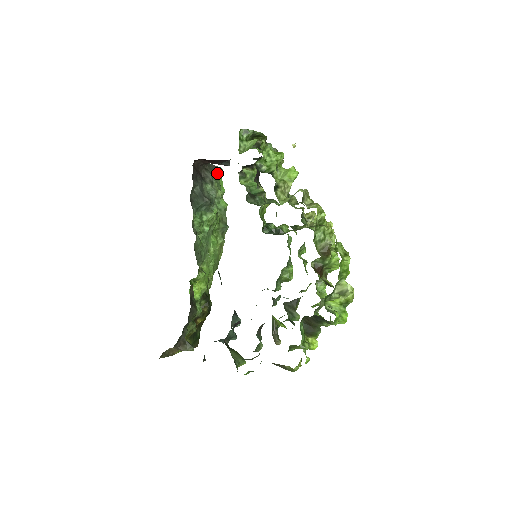
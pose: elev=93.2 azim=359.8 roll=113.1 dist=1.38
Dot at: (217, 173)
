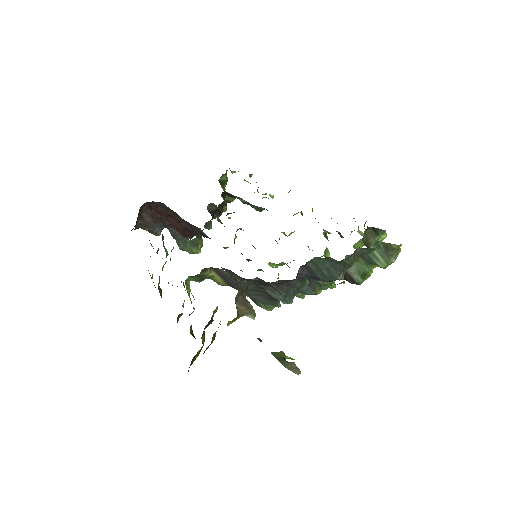
Dot at: occluded
